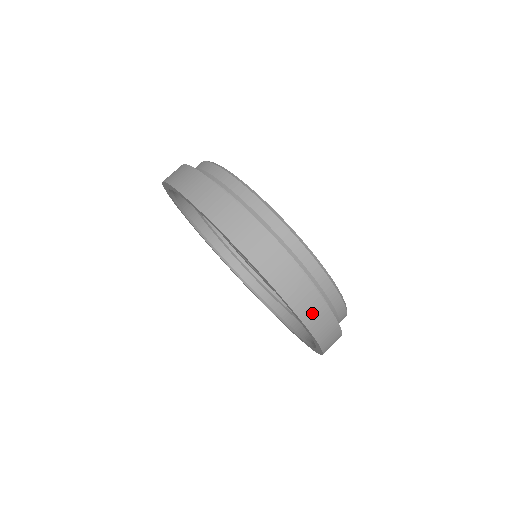
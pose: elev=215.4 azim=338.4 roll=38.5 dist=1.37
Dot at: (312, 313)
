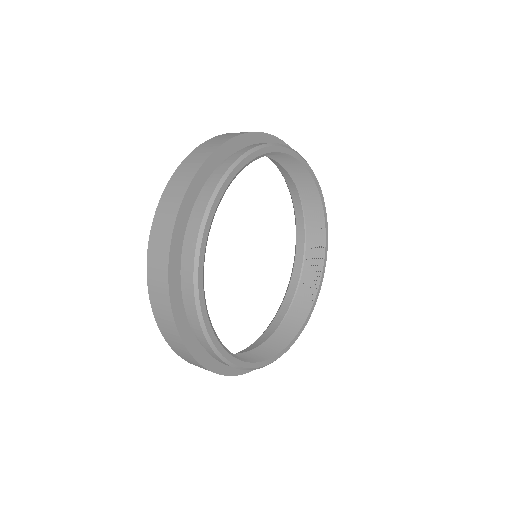
Dot at: (193, 363)
